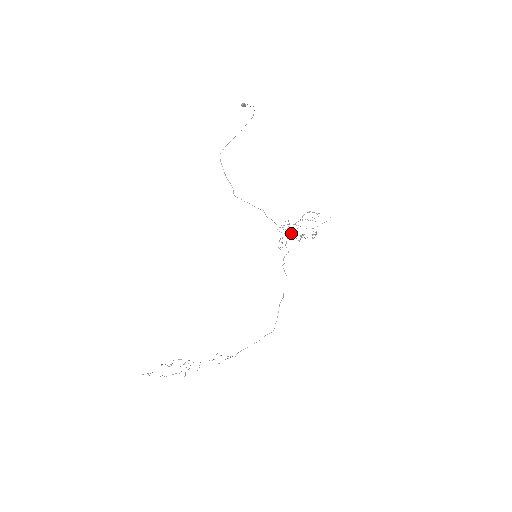
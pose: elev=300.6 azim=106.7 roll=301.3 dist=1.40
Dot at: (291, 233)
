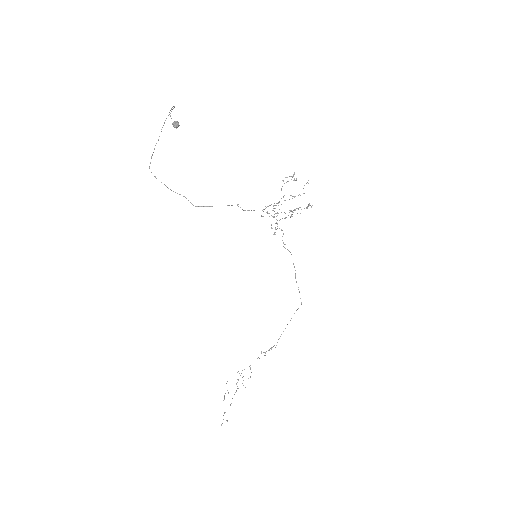
Dot at: occluded
